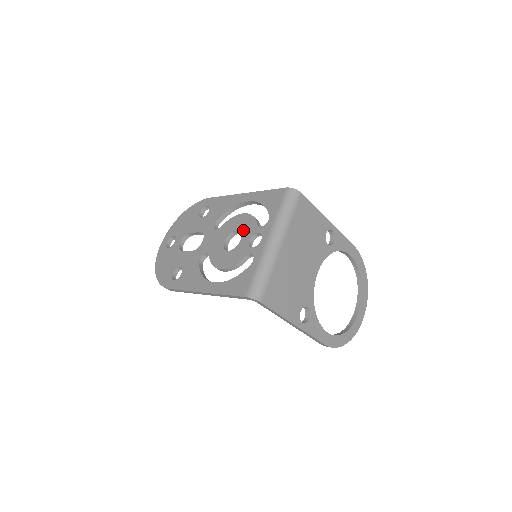
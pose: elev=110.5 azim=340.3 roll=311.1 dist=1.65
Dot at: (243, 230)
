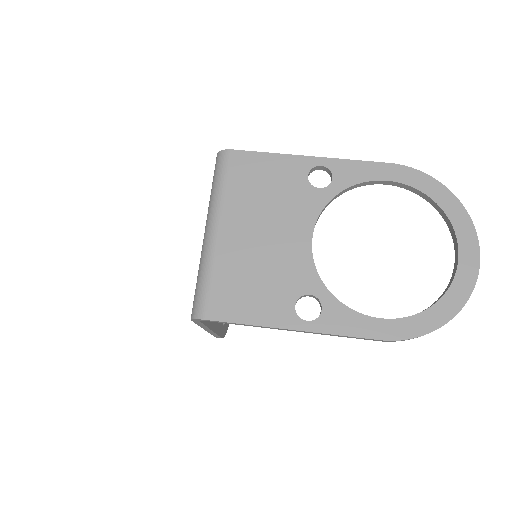
Dot at: occluded
